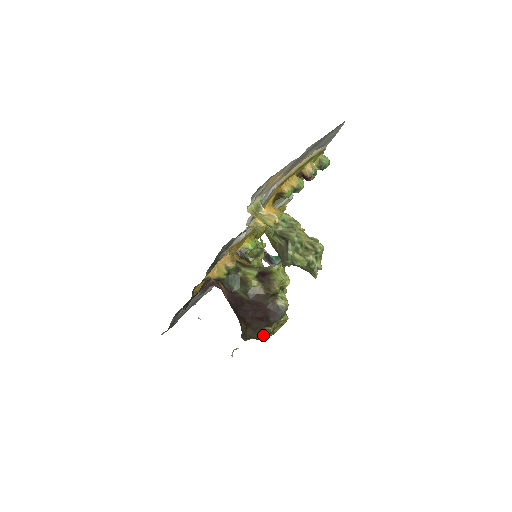
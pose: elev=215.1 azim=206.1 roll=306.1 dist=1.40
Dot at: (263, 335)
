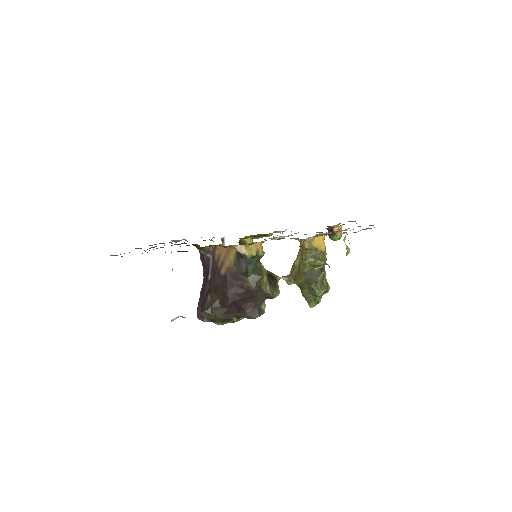
Dot at: (226, 321)
